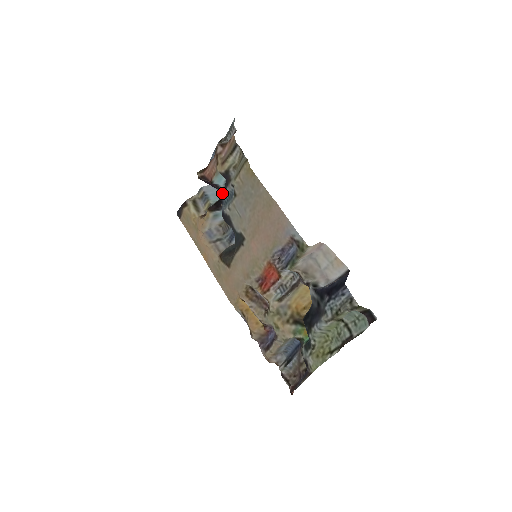
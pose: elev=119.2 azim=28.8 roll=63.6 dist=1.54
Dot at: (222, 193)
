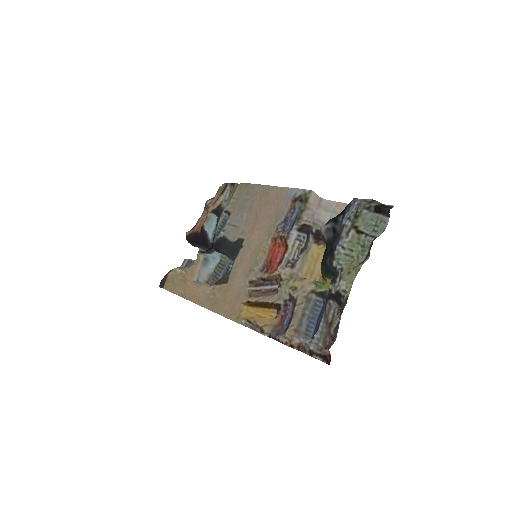
Dot at: (210, 244)
